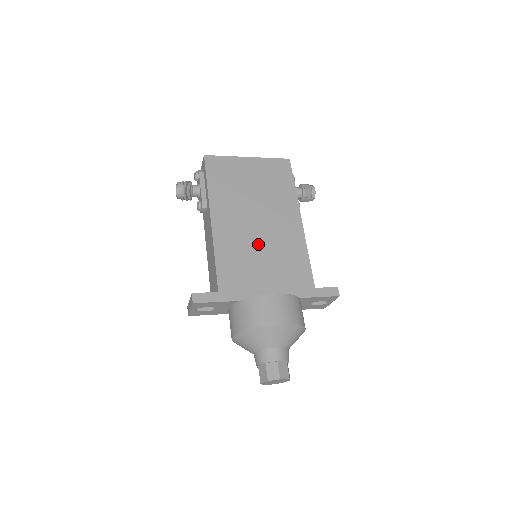
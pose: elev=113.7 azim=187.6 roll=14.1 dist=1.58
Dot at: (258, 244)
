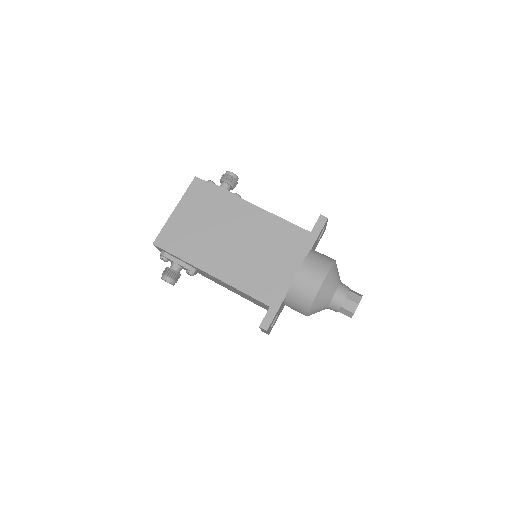
Dot at: (251, 252)
